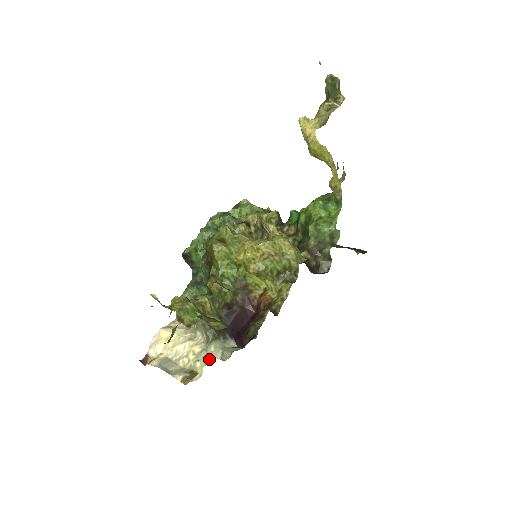
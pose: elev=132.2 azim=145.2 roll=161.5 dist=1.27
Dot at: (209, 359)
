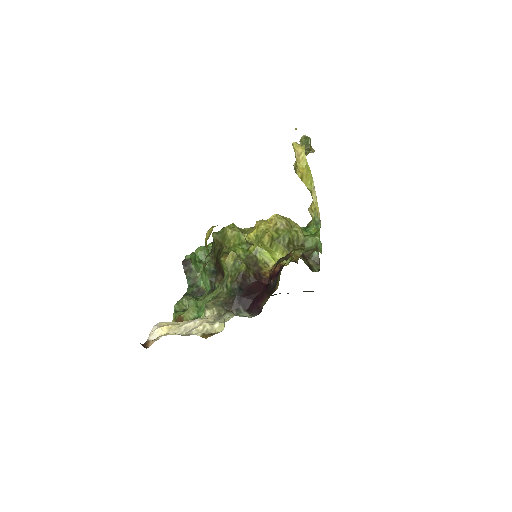
Dot at: (228, 320)
